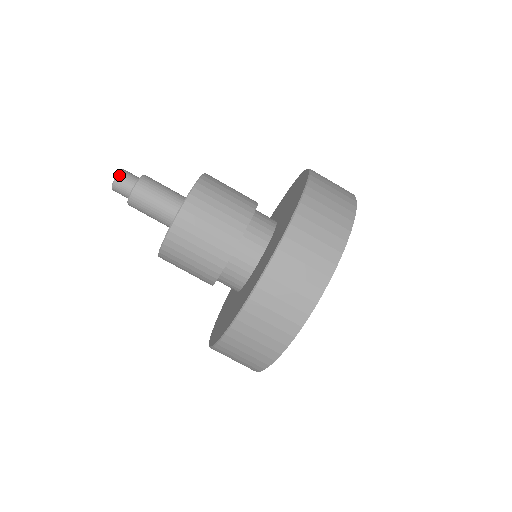
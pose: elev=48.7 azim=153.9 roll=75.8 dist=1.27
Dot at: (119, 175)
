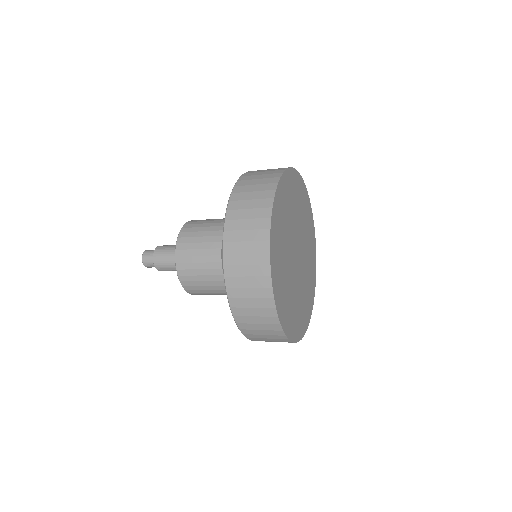
Dot at: (146, 250)
